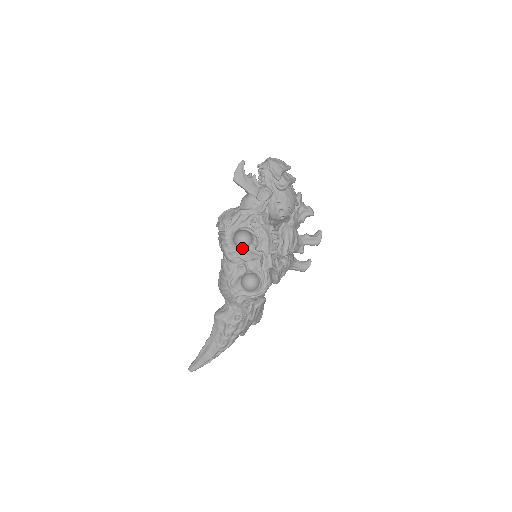
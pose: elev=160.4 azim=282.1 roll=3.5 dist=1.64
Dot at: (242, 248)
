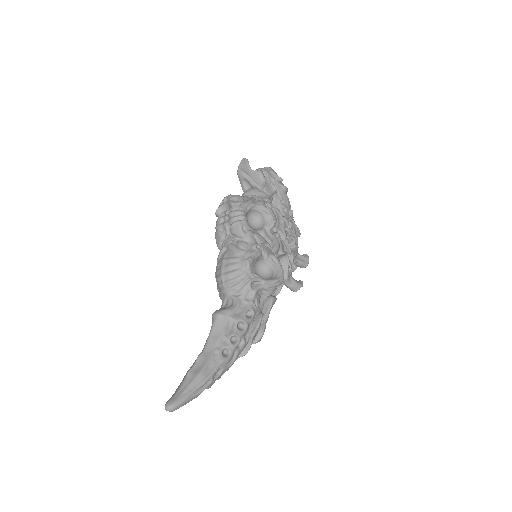
Dot at: (254, 229)
